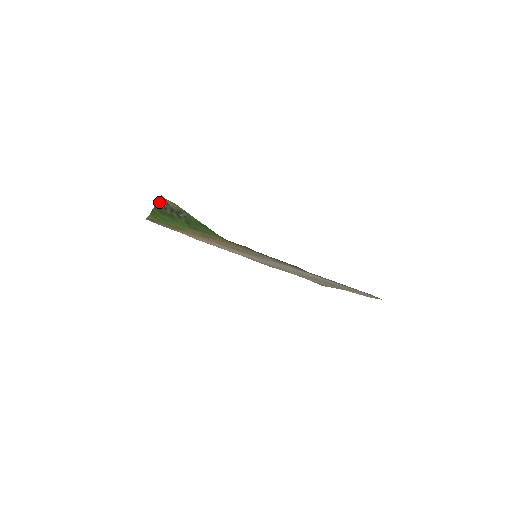
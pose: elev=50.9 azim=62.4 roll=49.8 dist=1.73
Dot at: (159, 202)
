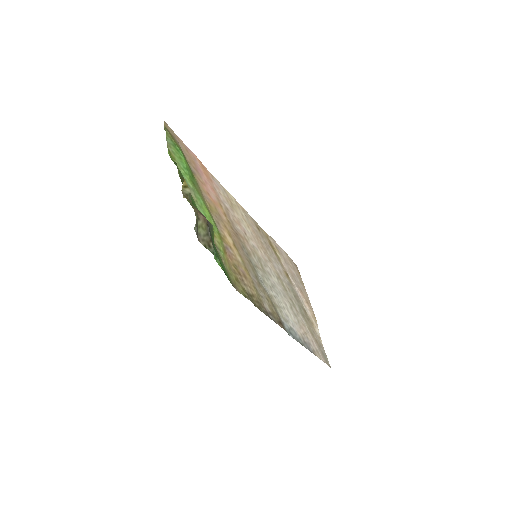
Dot at: (189, 201)
